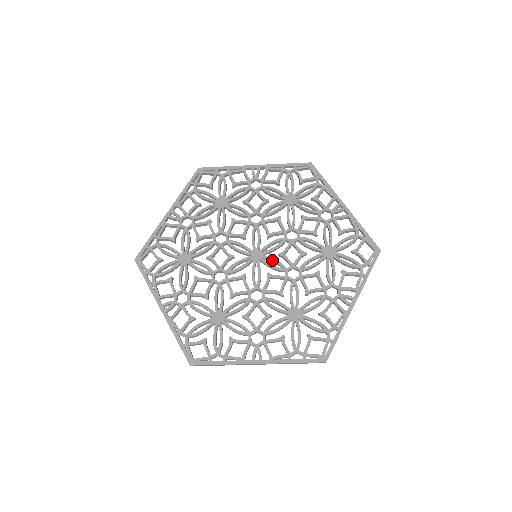
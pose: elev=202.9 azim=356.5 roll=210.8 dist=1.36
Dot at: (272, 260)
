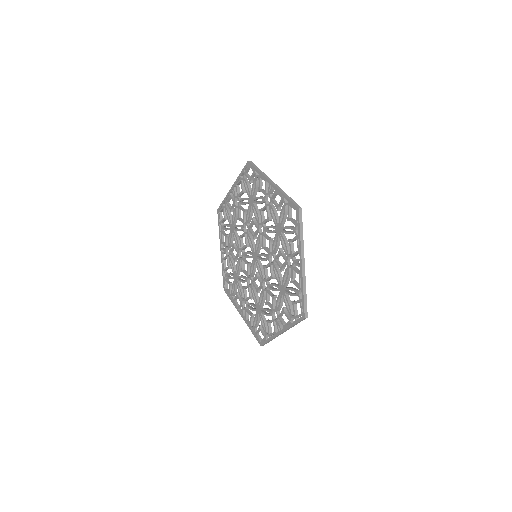
Dot at: (261, 255)
